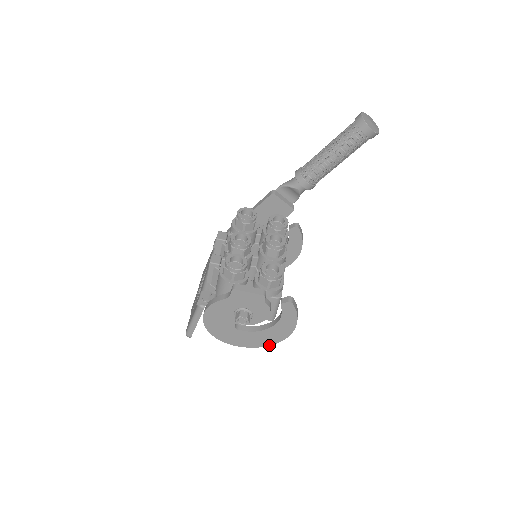
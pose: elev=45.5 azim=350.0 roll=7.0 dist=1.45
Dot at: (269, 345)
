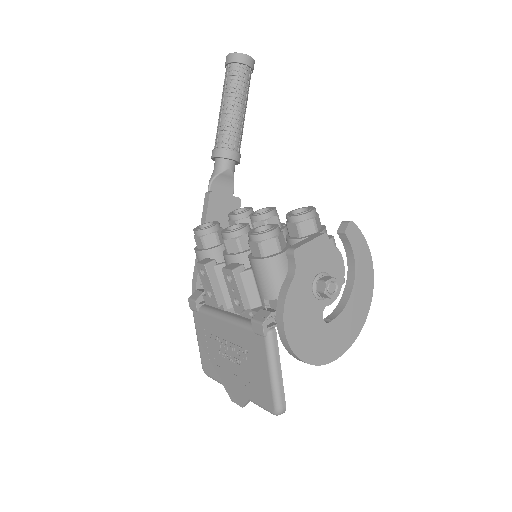
Dot at: (365, 318)
